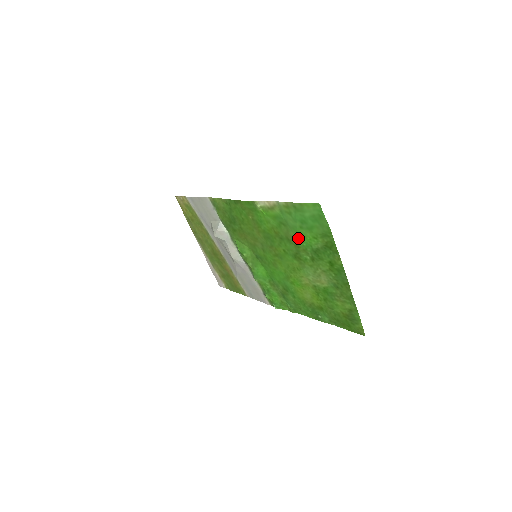
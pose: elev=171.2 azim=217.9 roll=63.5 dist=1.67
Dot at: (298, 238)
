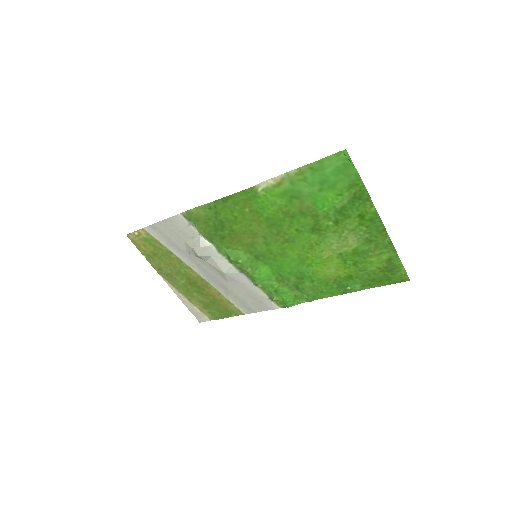
Dot at: (316, 205)
